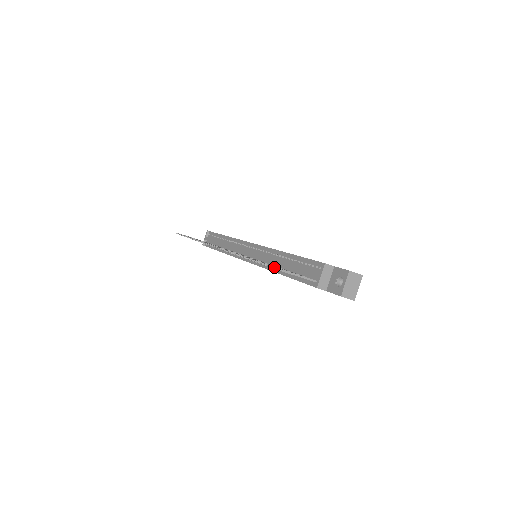
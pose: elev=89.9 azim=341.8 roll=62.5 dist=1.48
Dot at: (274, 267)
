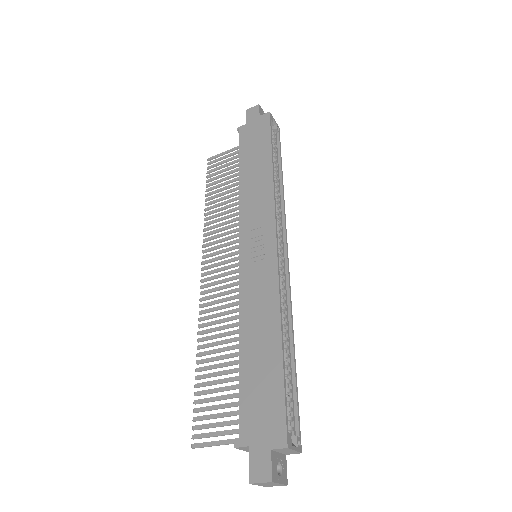
Dot at: (193, 448)
